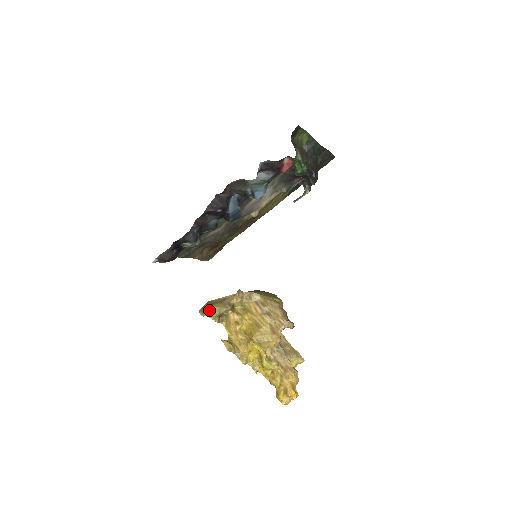
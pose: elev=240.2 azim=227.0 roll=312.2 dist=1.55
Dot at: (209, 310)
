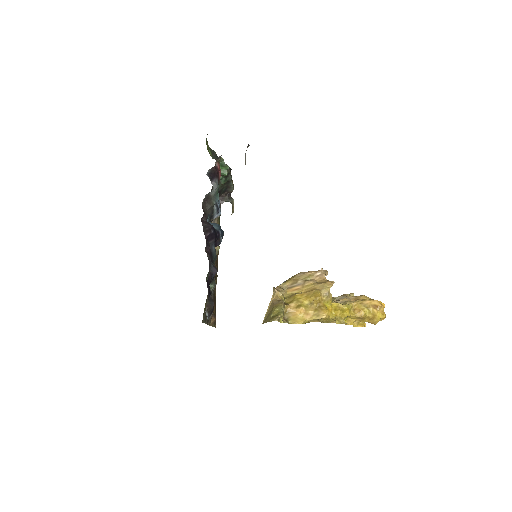
Dot at: (275, 314)
